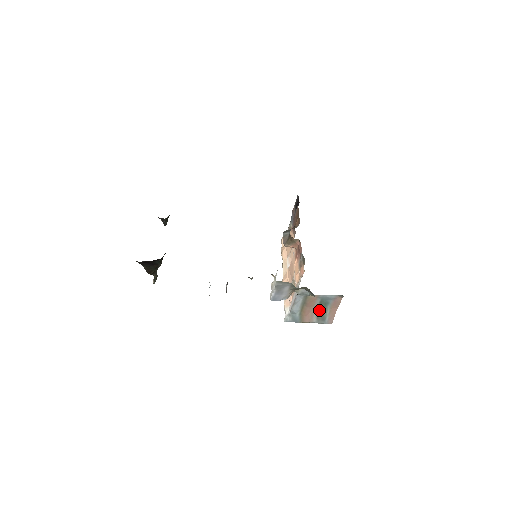
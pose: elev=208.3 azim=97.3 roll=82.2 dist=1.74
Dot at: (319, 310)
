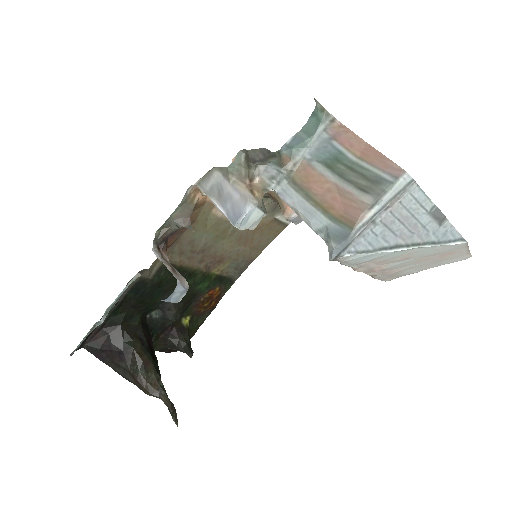
Dot at: (347, 179)
